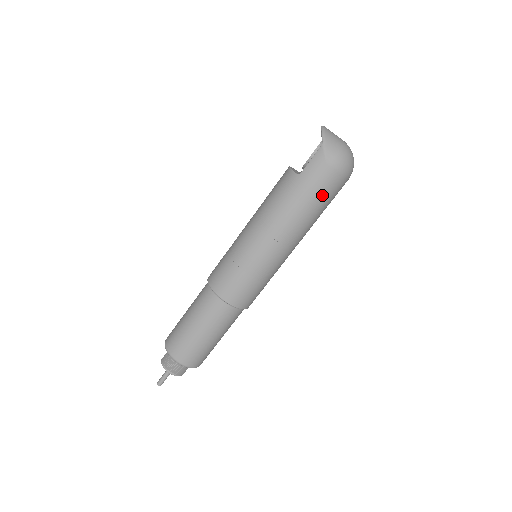
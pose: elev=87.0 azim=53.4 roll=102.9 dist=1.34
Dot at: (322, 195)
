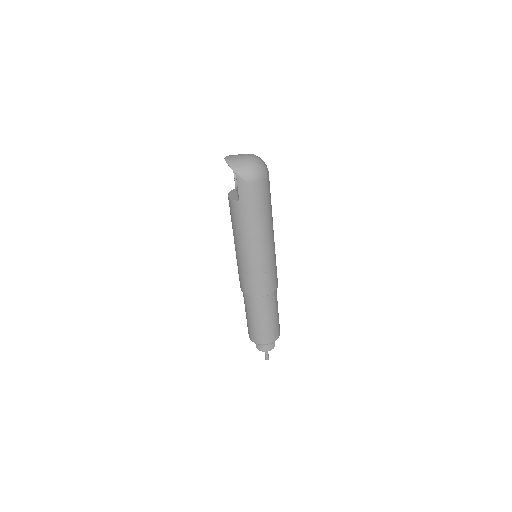
Dot at: (262, 200)
